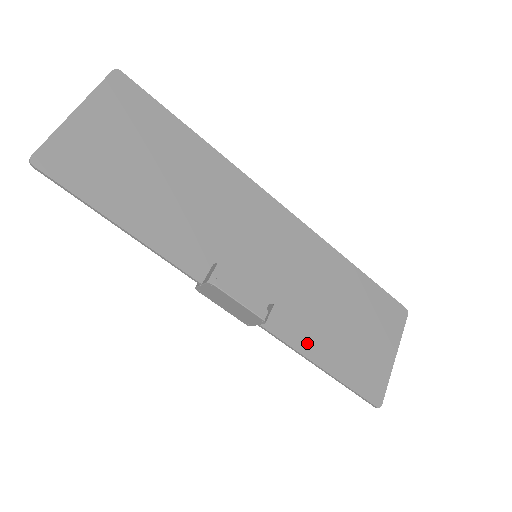
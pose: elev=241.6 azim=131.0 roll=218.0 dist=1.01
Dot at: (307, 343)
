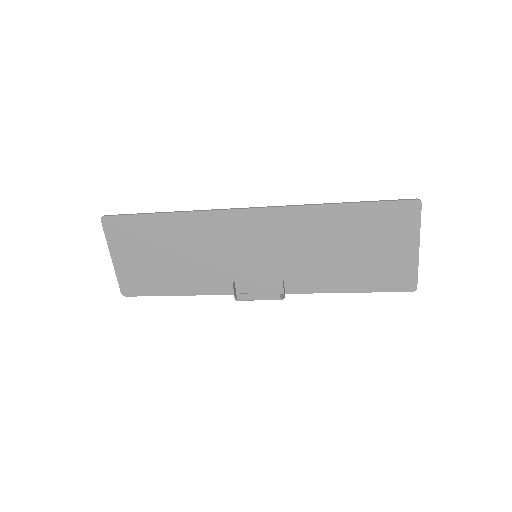
Dot at: (326, 284)
